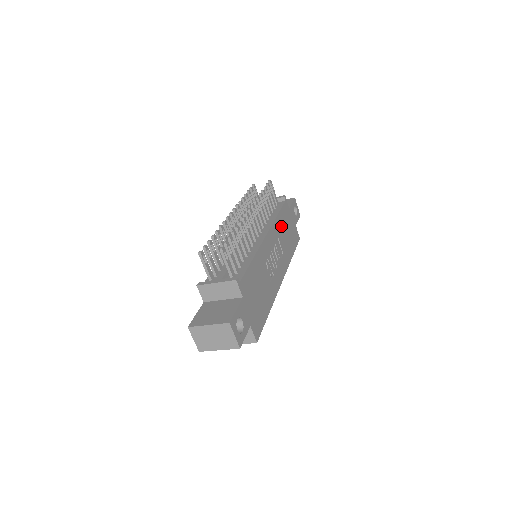
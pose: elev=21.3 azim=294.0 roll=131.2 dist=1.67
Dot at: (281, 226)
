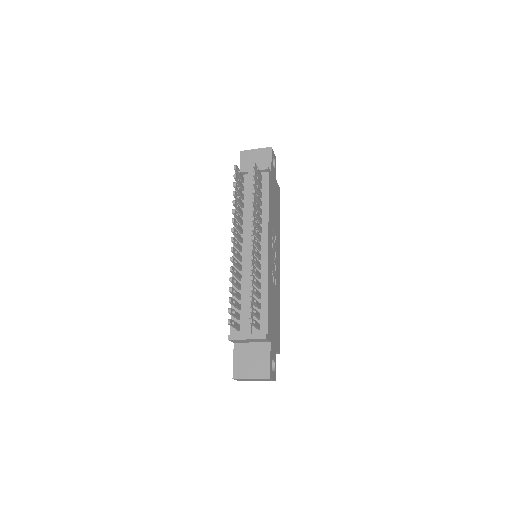
Dot at: (271, 210)
